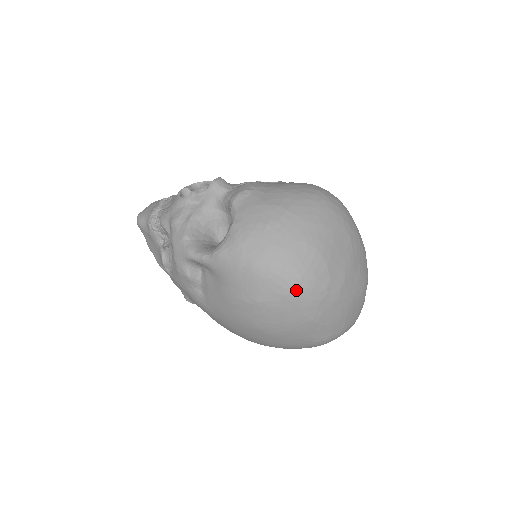
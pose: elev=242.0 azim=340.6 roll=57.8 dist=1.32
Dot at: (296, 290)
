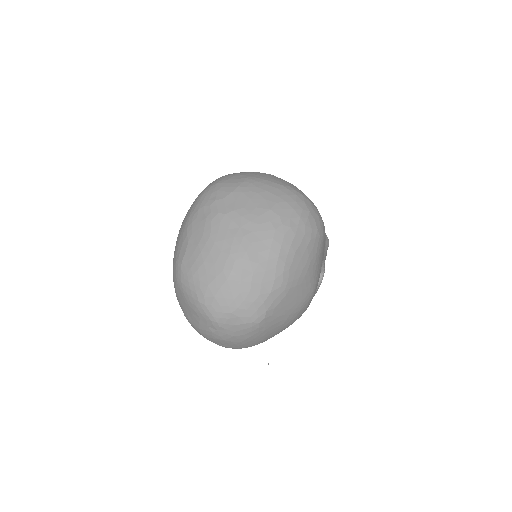
Dot at: (206, 189)
